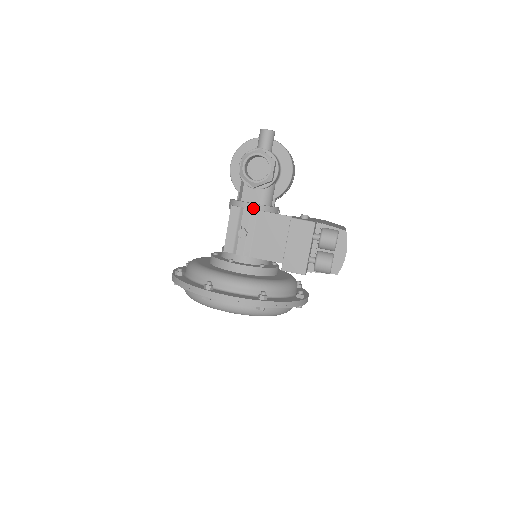
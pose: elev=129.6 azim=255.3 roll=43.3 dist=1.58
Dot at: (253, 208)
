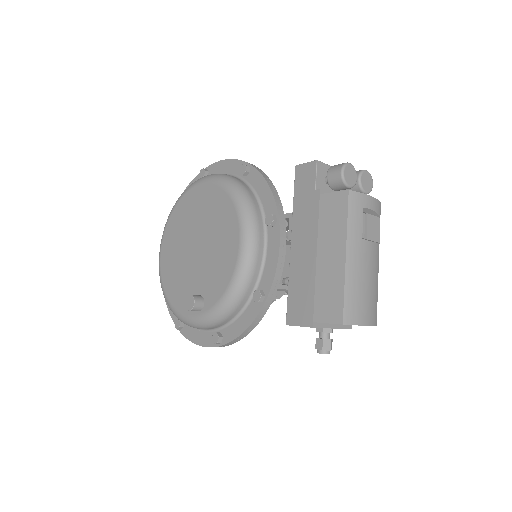
Dot at: occluded
